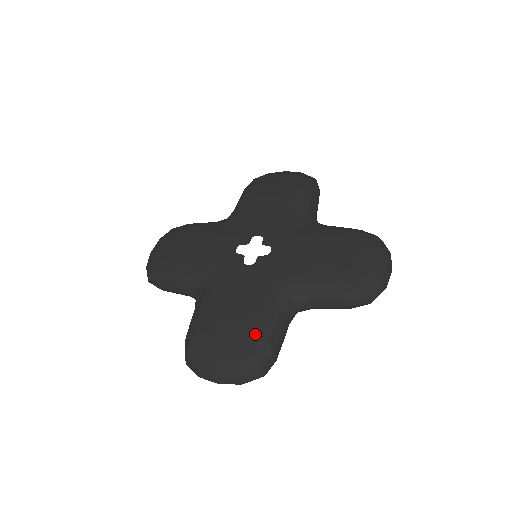
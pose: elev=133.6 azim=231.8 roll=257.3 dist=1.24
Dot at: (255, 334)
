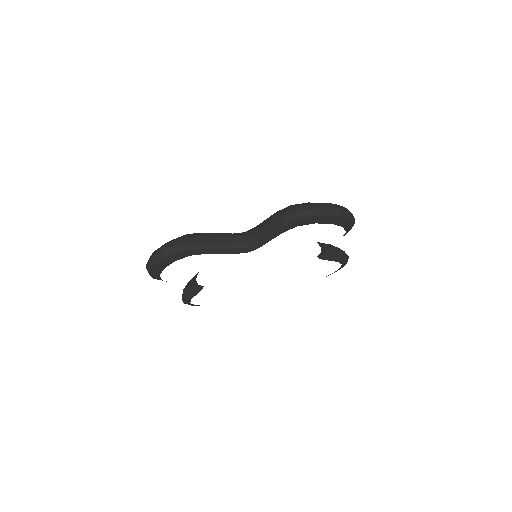
Dot at: occluded
